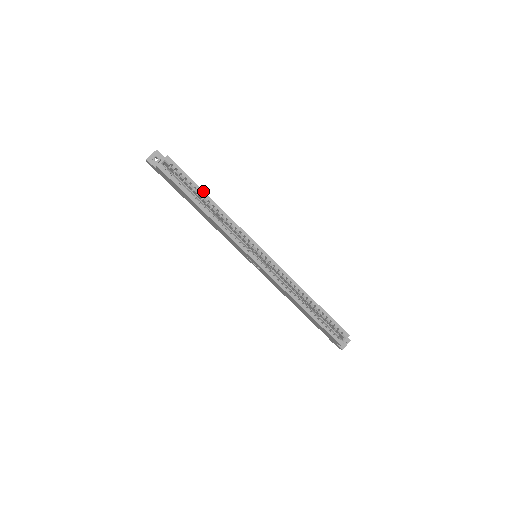
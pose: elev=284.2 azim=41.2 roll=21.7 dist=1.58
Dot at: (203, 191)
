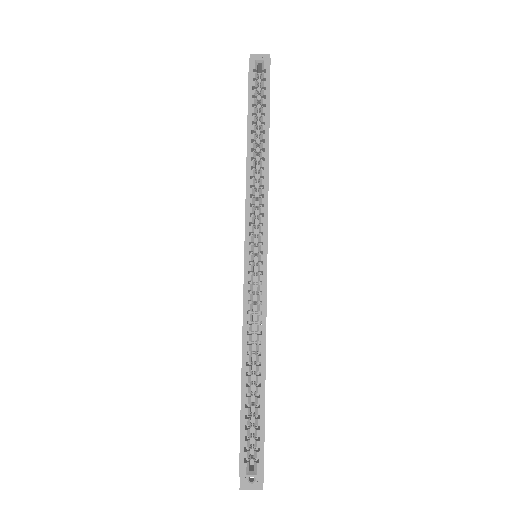
Dot at: (269, 125)
